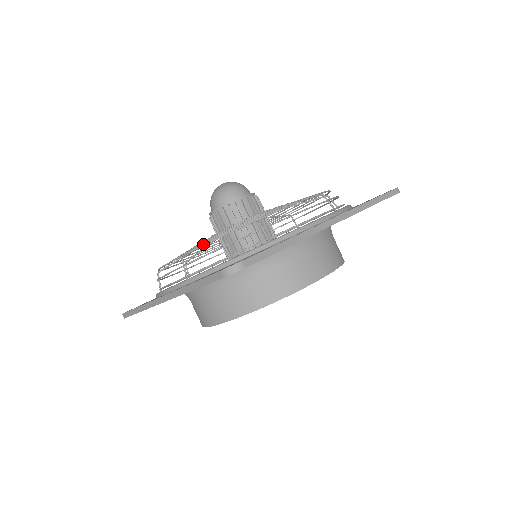
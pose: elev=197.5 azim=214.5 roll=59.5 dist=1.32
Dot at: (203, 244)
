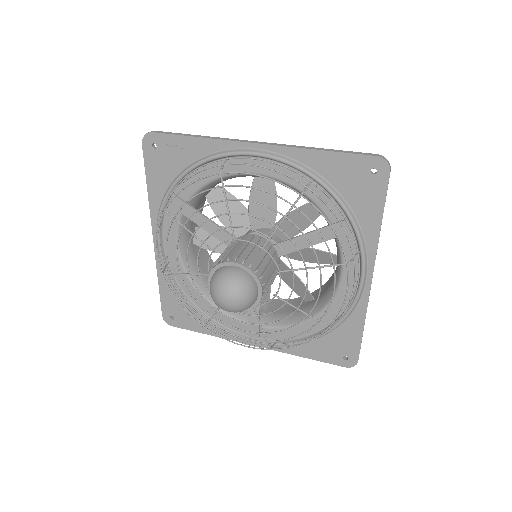
Dot at: occluded
